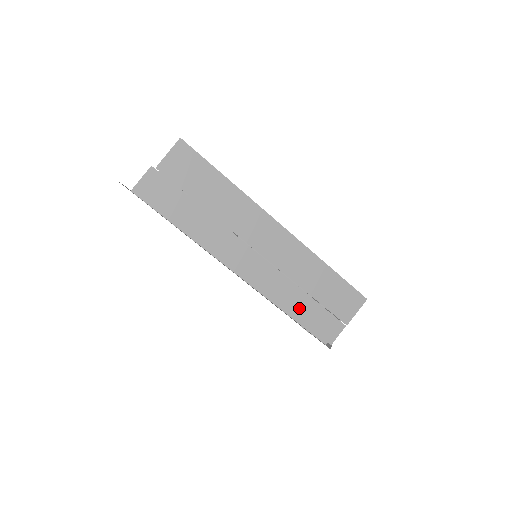
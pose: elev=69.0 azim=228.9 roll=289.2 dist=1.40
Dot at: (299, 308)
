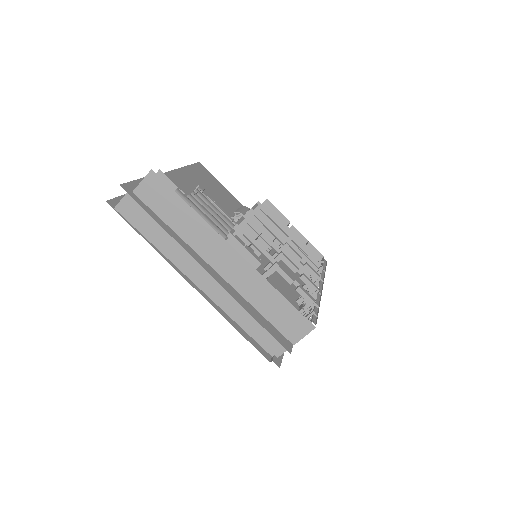
Dot at: (249, 322)
